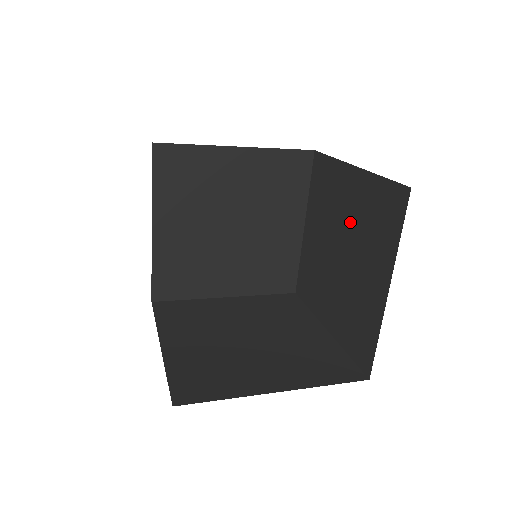
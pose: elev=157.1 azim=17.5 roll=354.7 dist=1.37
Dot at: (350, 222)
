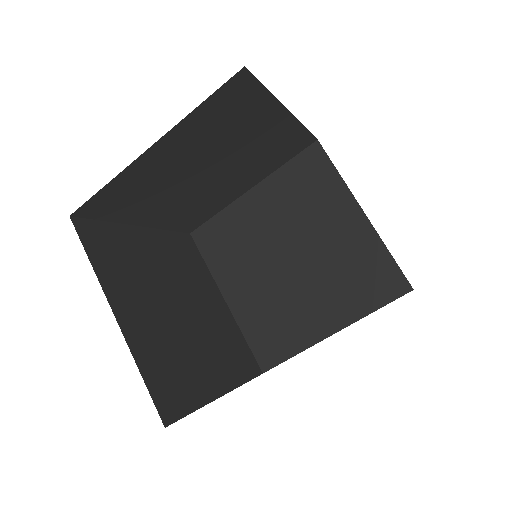
Dot at: occluded
